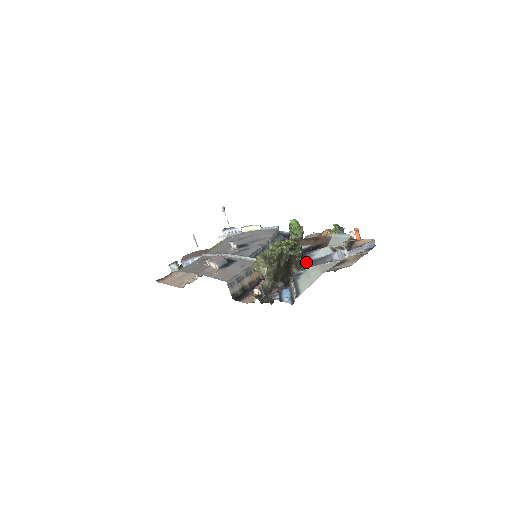
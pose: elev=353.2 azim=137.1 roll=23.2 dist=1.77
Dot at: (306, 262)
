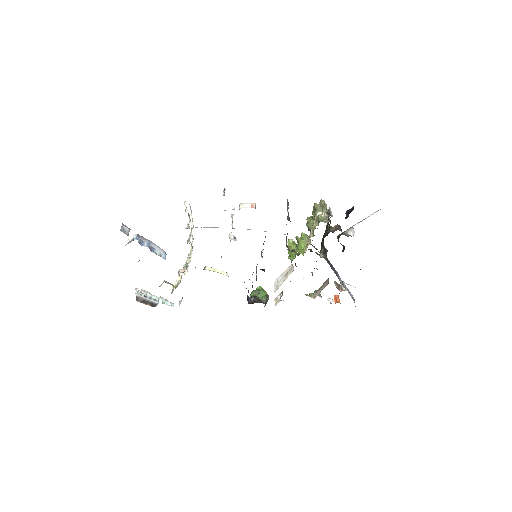
Dot at: occluded
